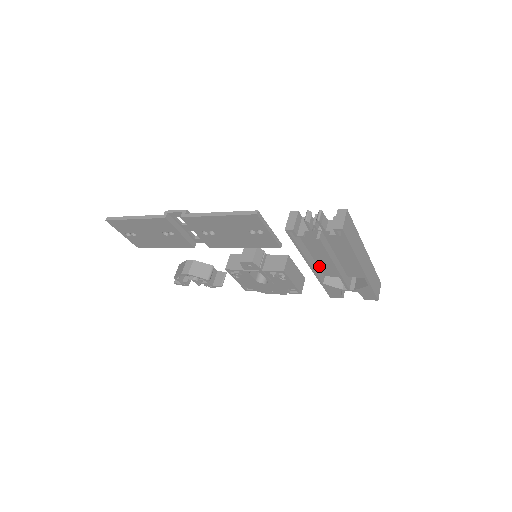
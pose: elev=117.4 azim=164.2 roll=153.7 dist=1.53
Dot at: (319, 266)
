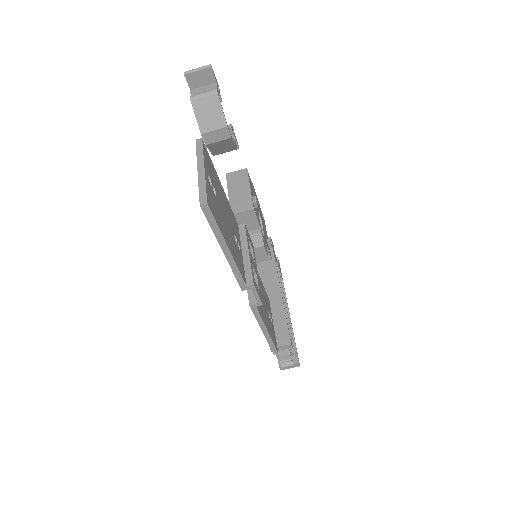
Dot at: (268, 280)
